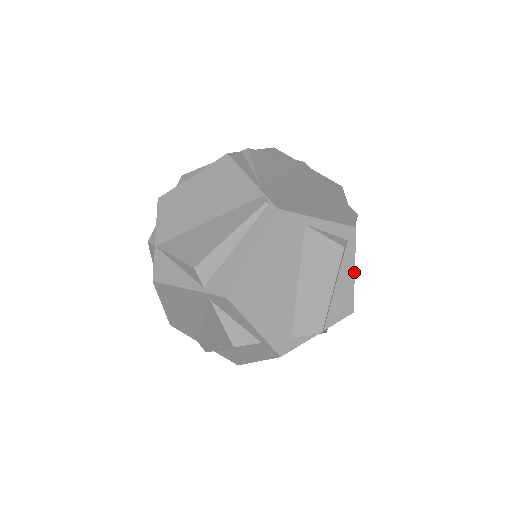
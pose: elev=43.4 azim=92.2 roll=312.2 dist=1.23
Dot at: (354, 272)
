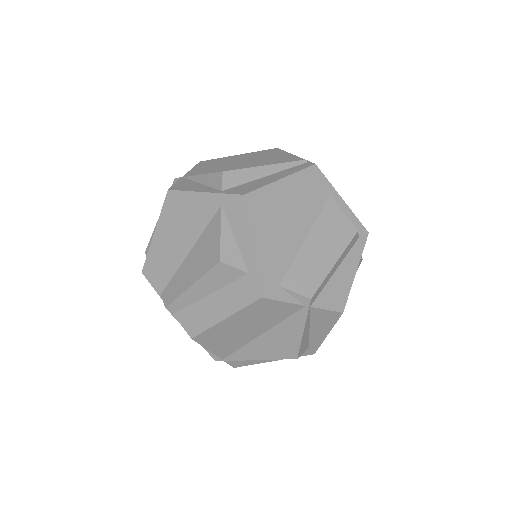
Dot at: occluded
